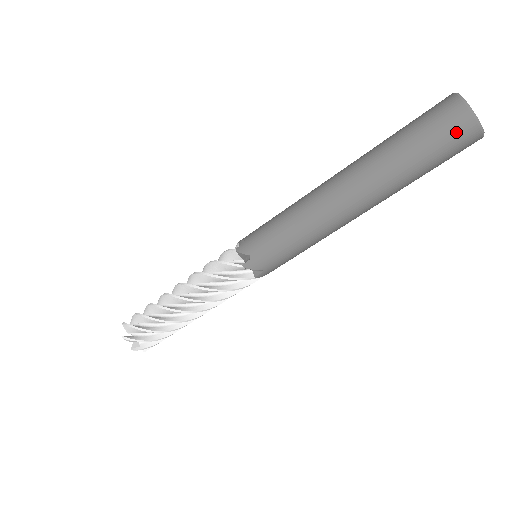
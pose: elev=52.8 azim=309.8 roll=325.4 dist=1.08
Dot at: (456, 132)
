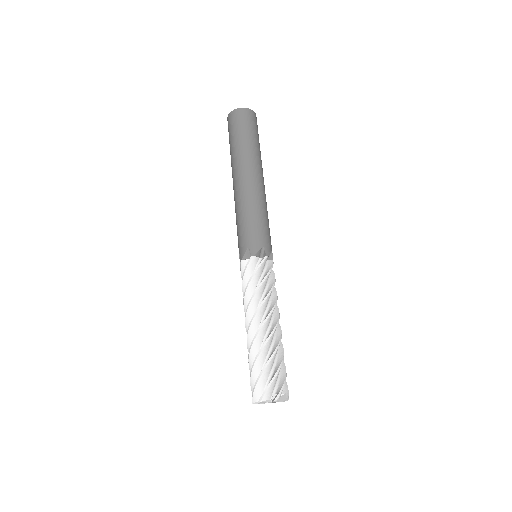
Dot at: (241, 117)
